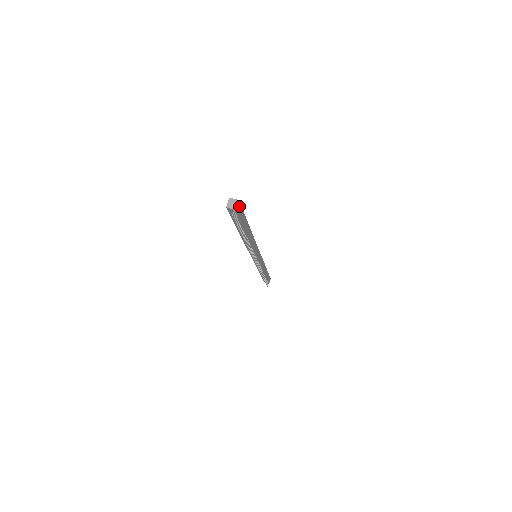
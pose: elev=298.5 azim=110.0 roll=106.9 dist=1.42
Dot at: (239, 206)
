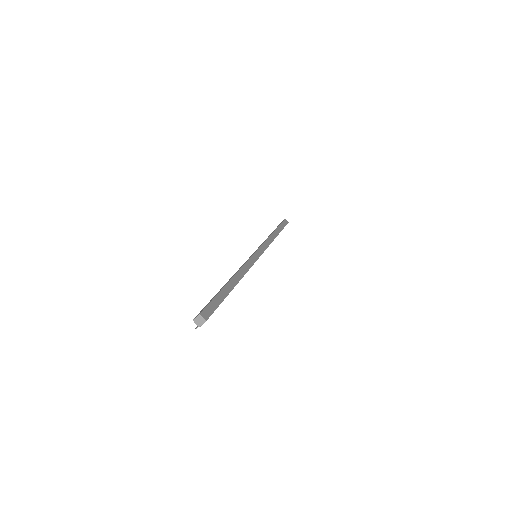
Dot at: (208, 318)
